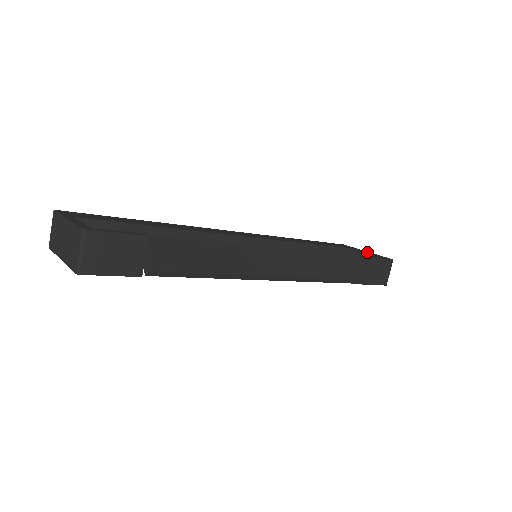
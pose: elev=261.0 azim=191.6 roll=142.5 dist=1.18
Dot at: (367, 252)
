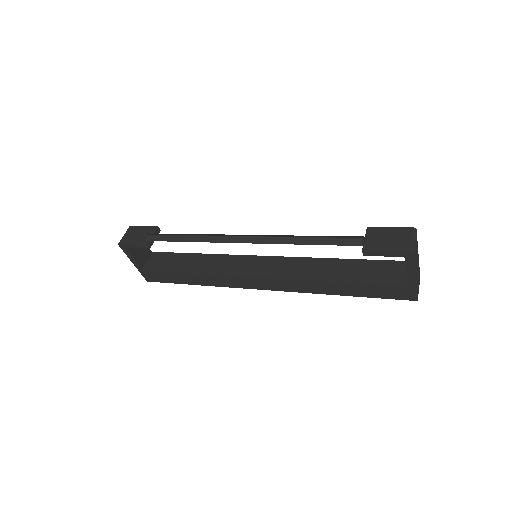
Dot at: occluded
